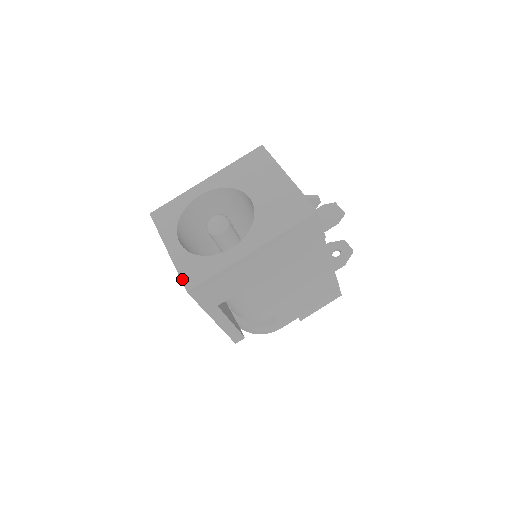
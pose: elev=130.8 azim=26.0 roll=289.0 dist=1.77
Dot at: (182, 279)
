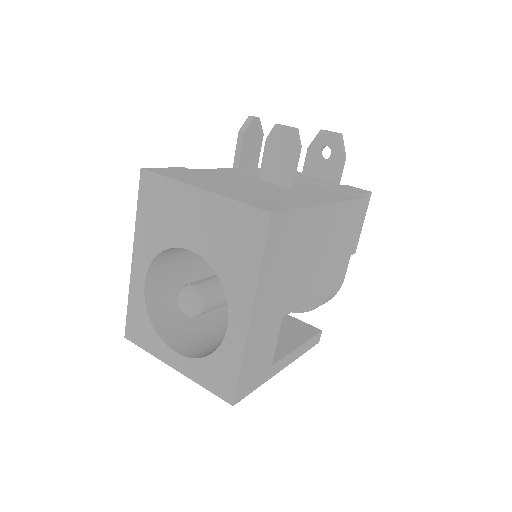
Dot at: (216, 394)
